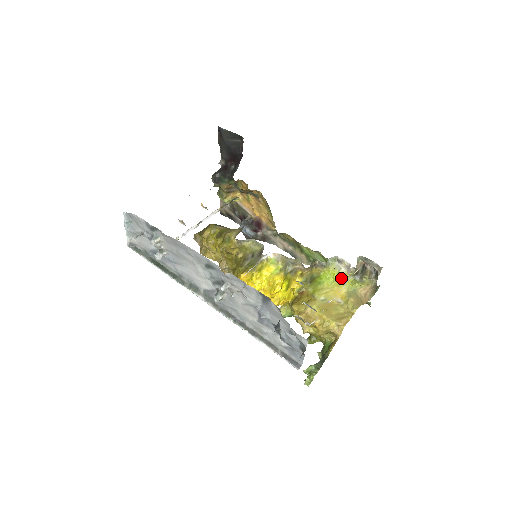
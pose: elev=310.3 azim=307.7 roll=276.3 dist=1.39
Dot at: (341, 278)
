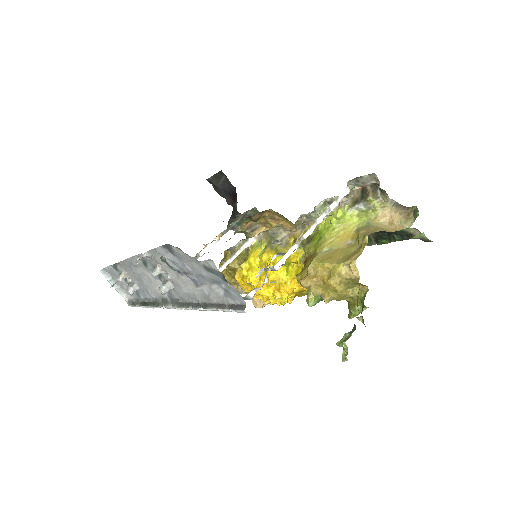
Dot at: (337, 217)
